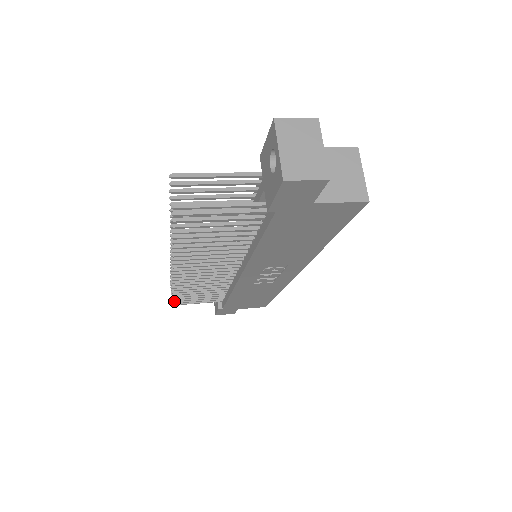
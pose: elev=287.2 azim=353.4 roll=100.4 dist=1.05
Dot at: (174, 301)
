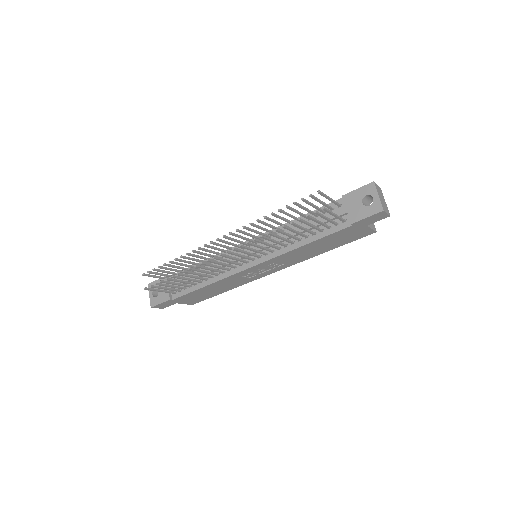
Dot at: (156, 284)
